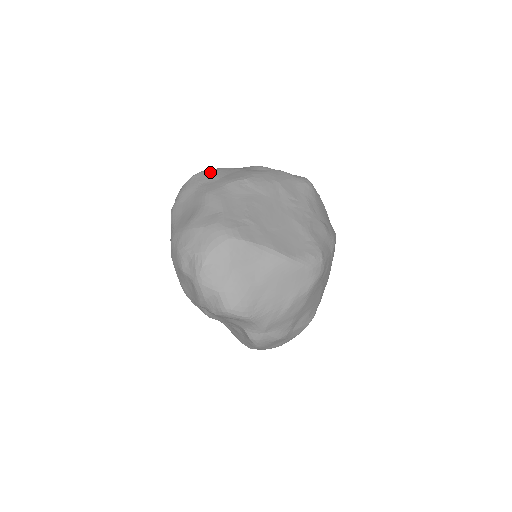
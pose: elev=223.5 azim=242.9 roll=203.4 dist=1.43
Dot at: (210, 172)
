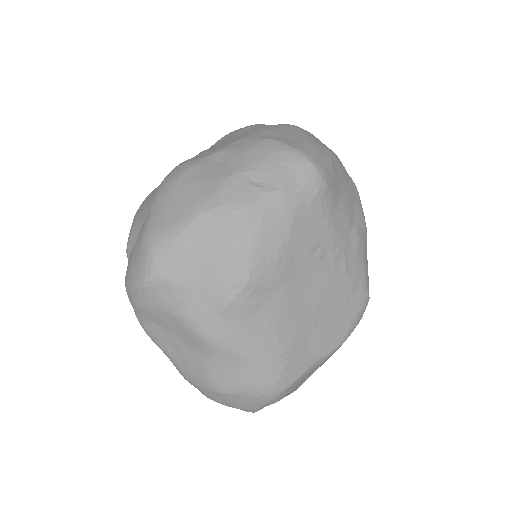
Dot at: (171, 277)
